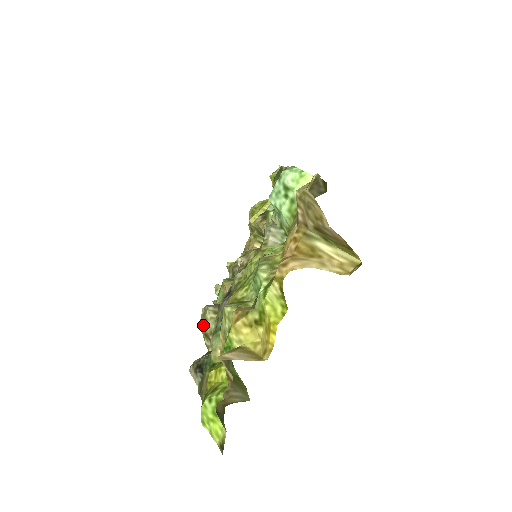
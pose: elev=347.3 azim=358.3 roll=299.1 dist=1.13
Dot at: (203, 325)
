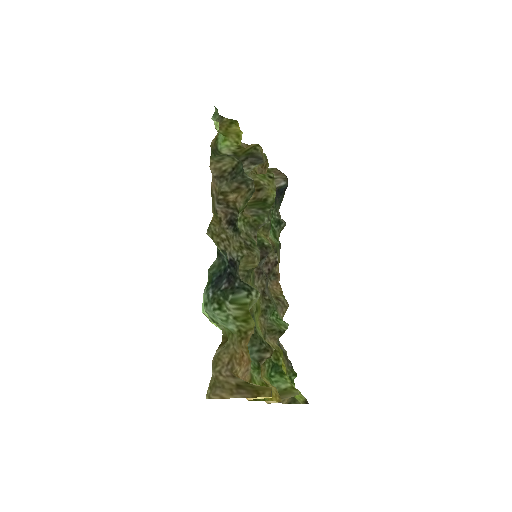
Dot at: occluded
